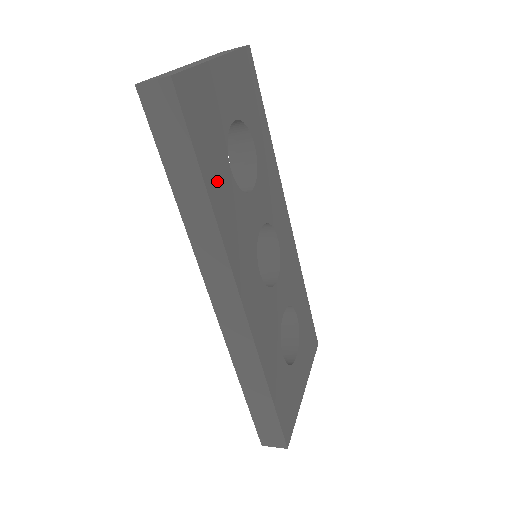
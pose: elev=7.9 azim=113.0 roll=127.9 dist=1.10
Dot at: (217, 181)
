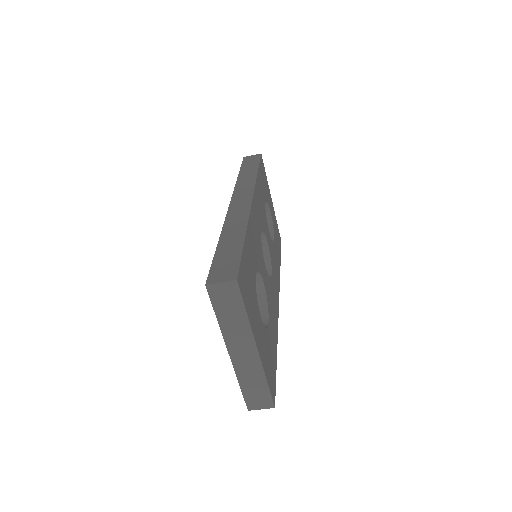
Dot at: (261, 184)
